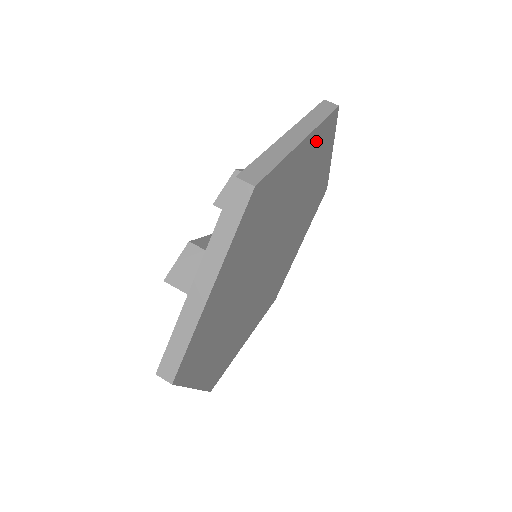
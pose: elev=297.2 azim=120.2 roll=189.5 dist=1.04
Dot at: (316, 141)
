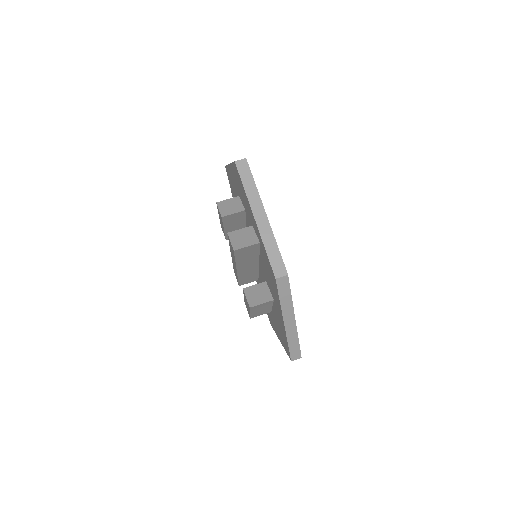
Dot at: occluded
